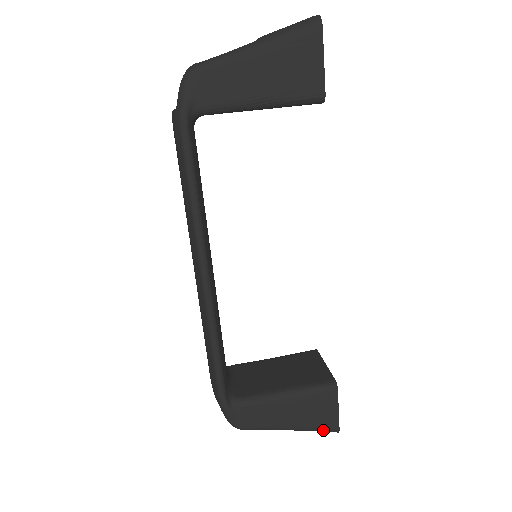
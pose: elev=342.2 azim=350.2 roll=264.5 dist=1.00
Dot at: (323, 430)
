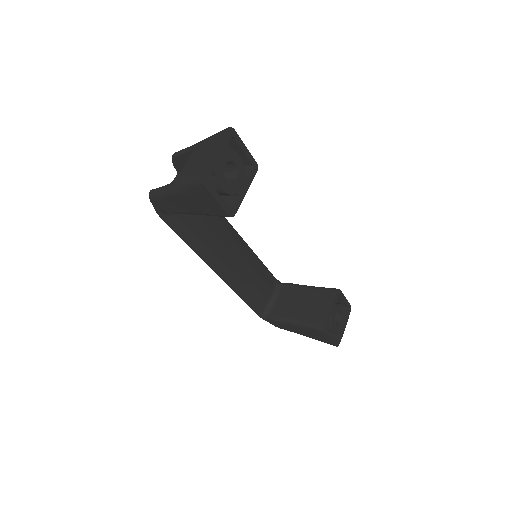
Dot at: occluded
